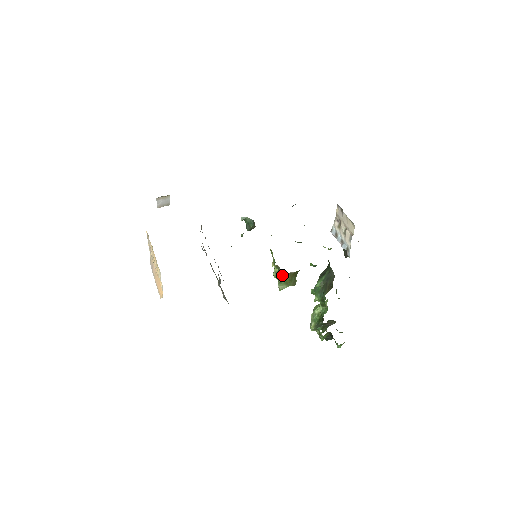
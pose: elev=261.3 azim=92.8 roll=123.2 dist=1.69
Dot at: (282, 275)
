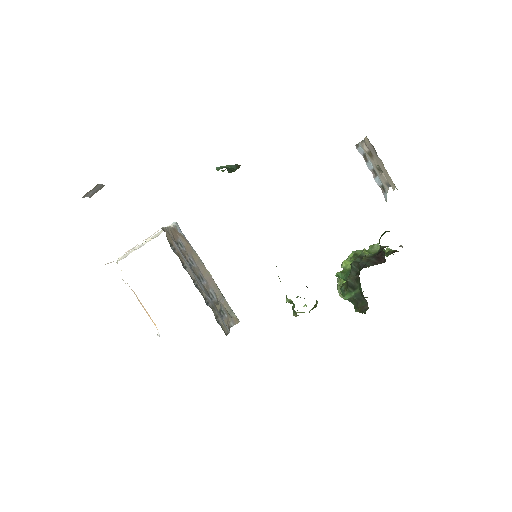
Dot at: occluded
